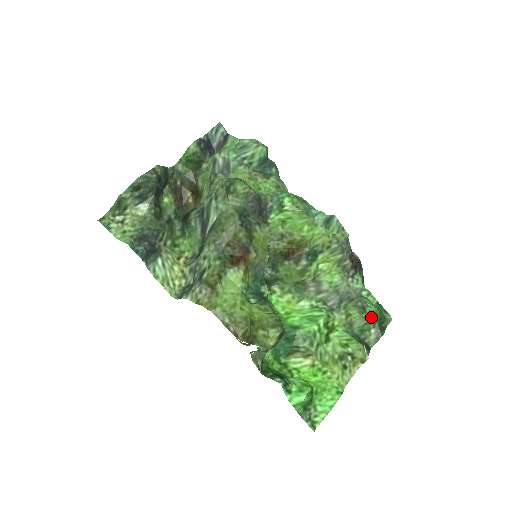
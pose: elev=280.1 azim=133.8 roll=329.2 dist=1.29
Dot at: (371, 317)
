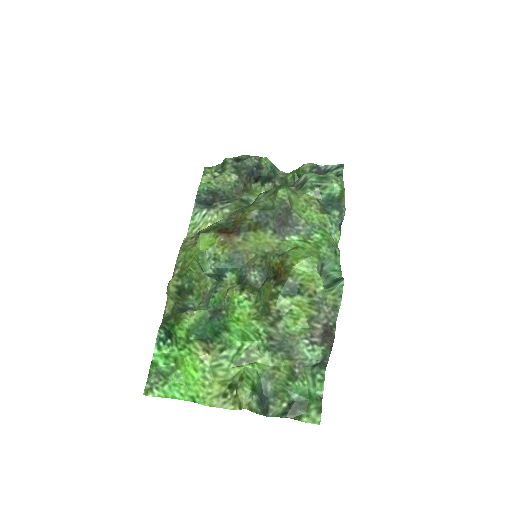
Dot at: (293, 391)
